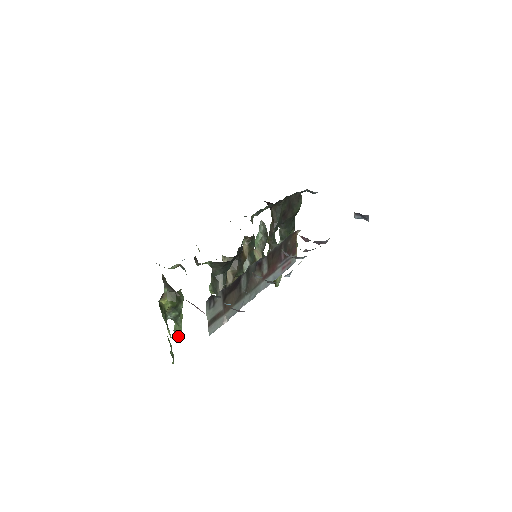
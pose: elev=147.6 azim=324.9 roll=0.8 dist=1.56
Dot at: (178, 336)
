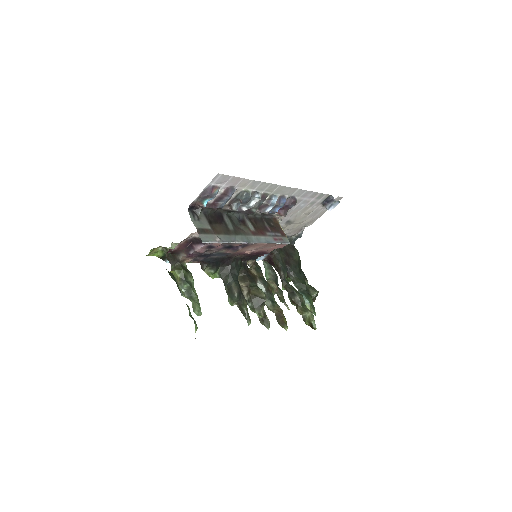
Dot at: (198, 313)
